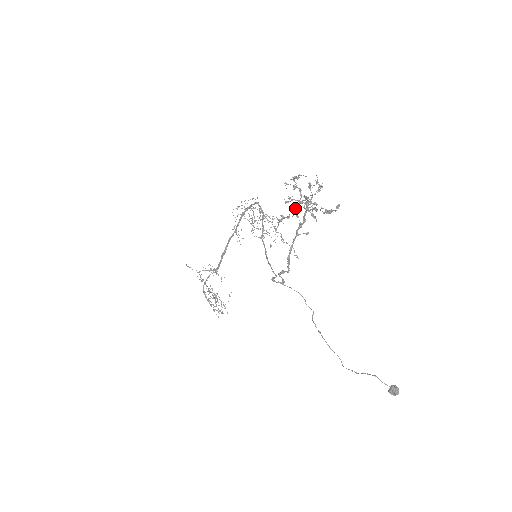
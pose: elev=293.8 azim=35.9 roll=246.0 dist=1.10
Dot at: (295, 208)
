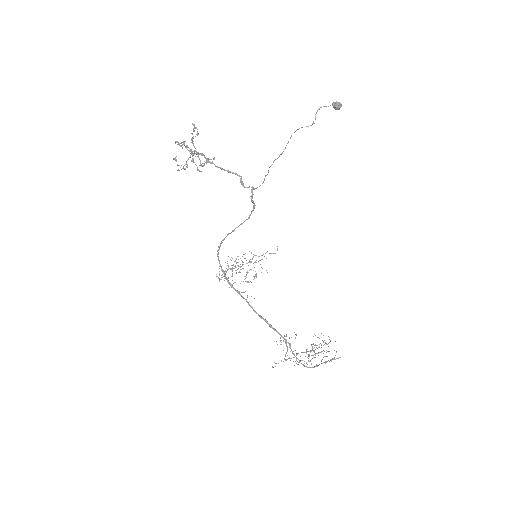
Dot at: occluded
